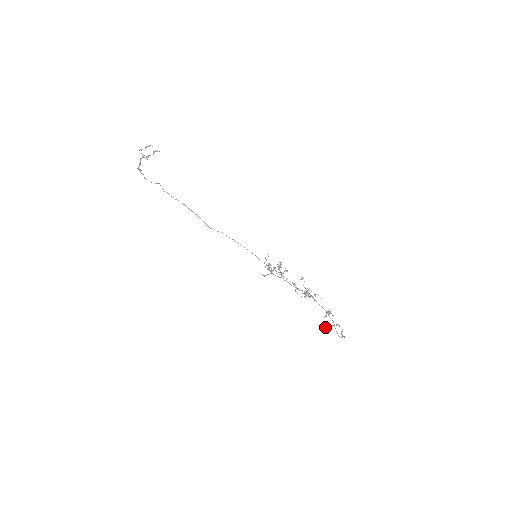
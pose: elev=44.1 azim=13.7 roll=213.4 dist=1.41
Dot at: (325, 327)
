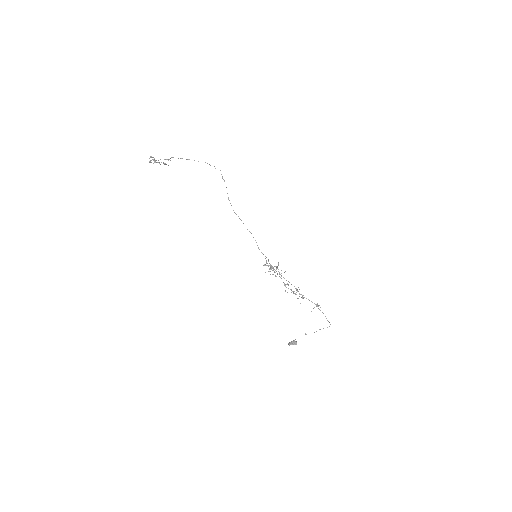
Dot at: (291, 341)
